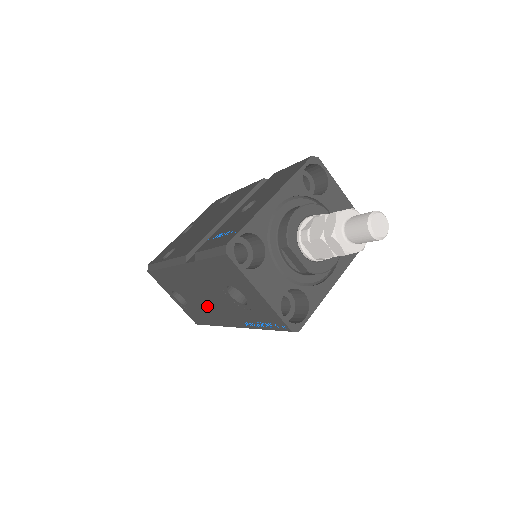
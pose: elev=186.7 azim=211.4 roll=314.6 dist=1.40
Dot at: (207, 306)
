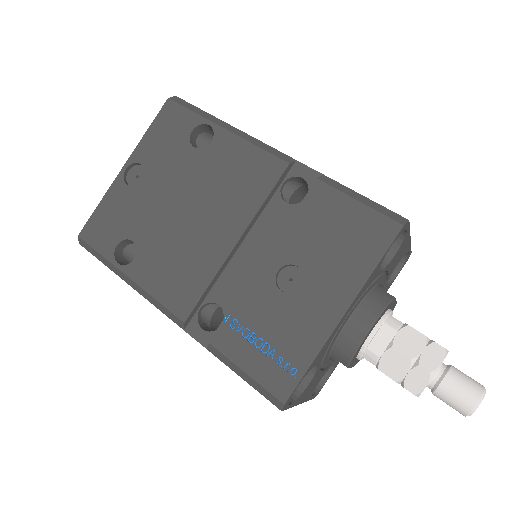
Dot at: occluded
